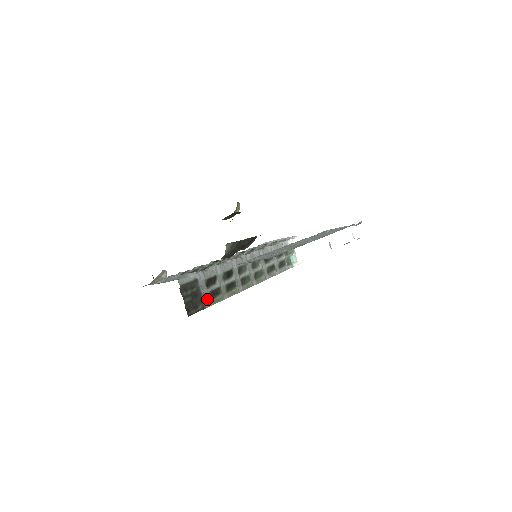
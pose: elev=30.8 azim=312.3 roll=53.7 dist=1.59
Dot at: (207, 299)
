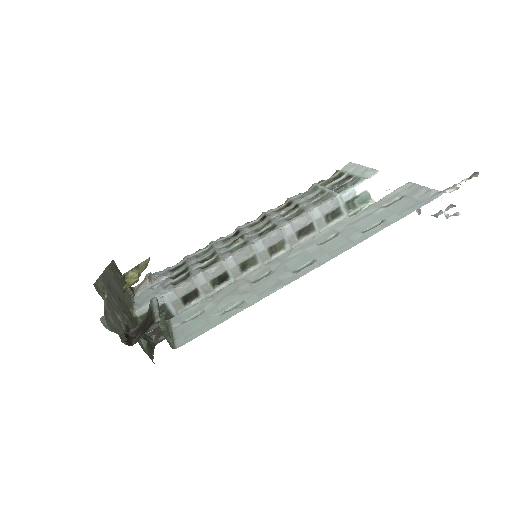
Dot at: occluded
